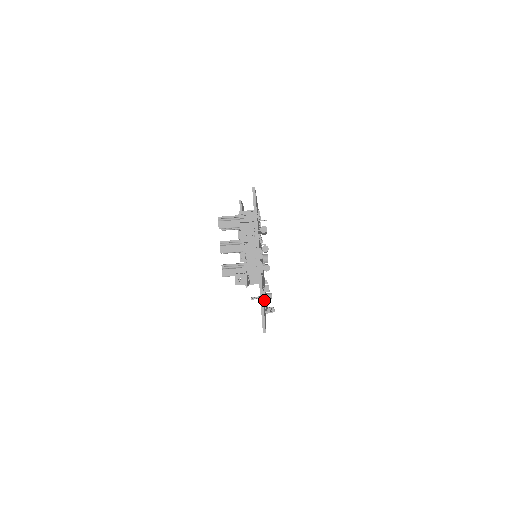
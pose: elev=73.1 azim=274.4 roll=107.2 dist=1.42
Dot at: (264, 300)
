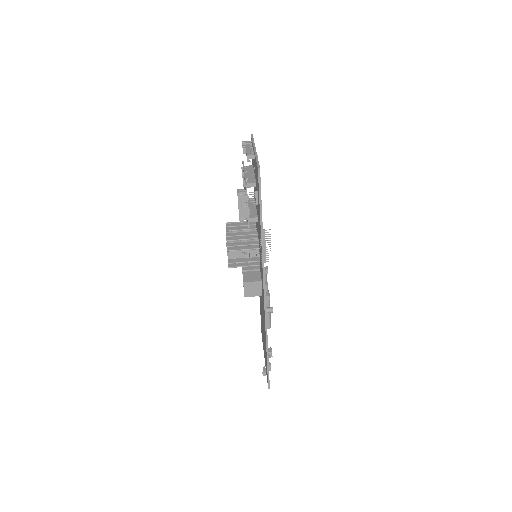
Dot at: occluded
